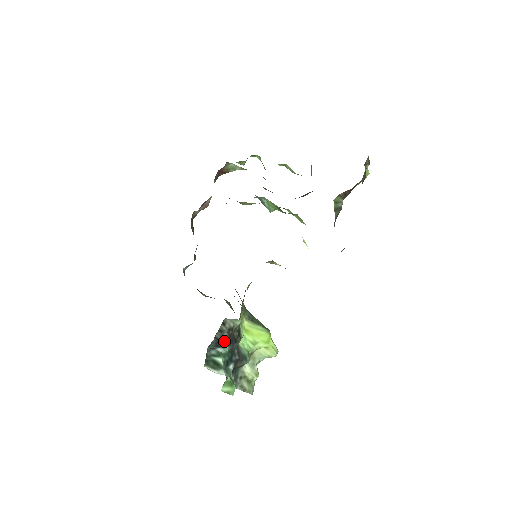
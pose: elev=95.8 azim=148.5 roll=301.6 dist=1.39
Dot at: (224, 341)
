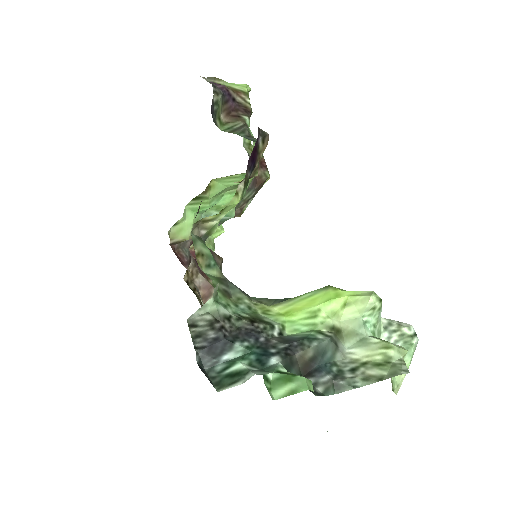
Dot at: (219, 342)
